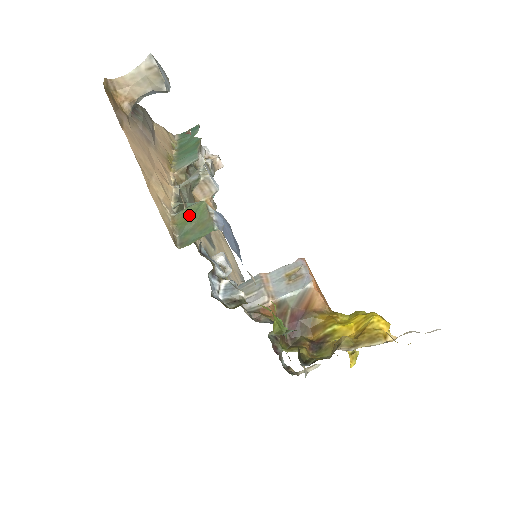
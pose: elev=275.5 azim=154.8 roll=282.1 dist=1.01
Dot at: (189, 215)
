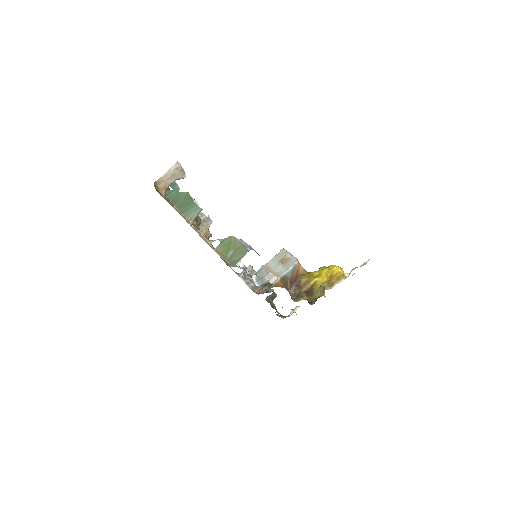
Dot at: (227, 246)
